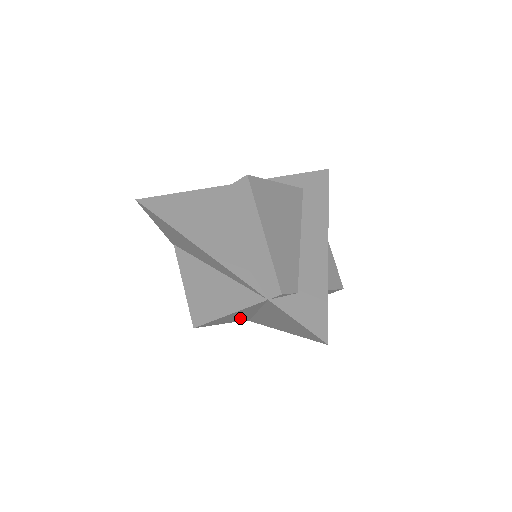
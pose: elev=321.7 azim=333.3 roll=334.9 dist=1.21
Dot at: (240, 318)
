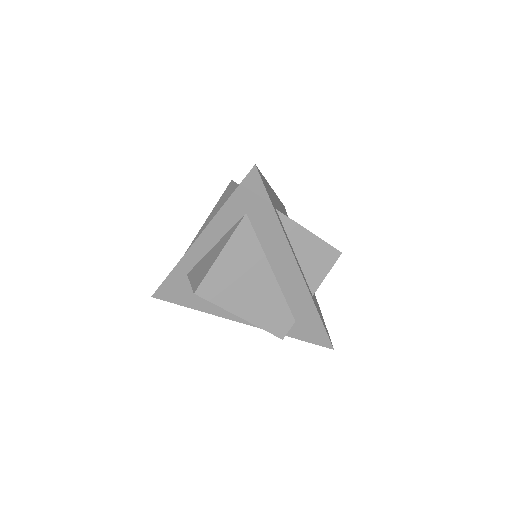
Dot at: occluded
